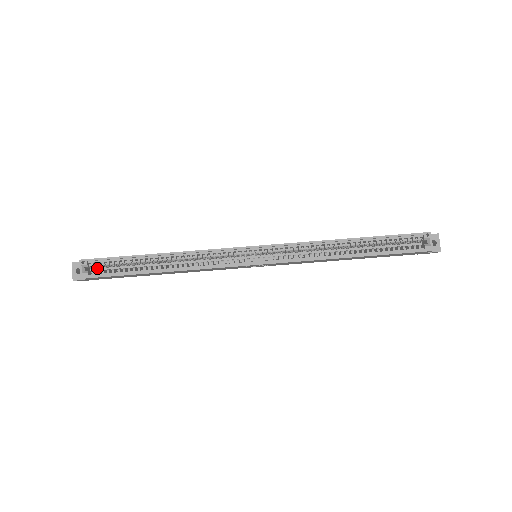
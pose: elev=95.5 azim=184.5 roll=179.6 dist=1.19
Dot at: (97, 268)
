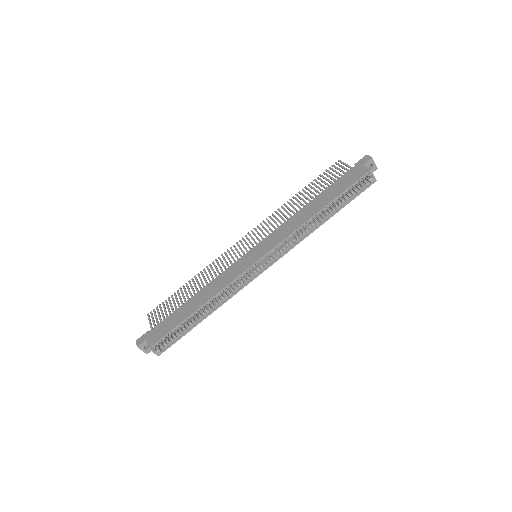
Dot at: occluded
